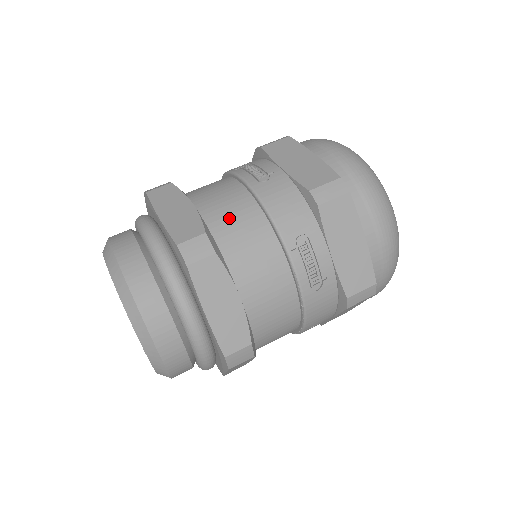
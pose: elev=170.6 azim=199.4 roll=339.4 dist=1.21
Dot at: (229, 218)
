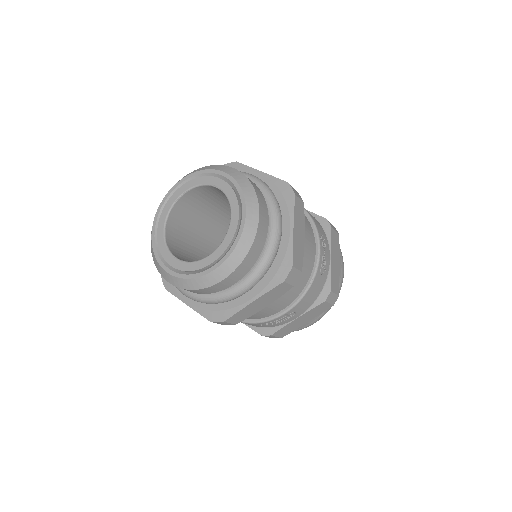
Dot at: occluded
